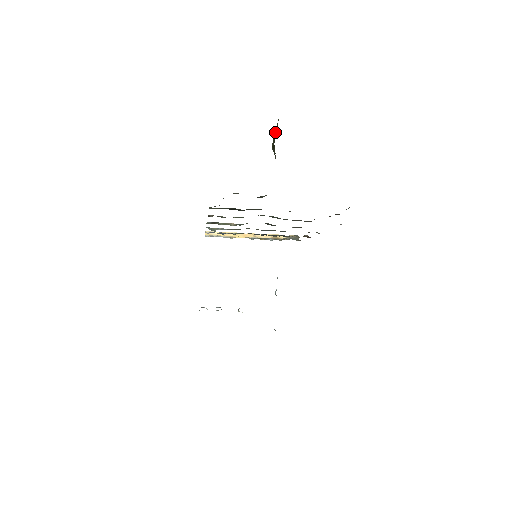
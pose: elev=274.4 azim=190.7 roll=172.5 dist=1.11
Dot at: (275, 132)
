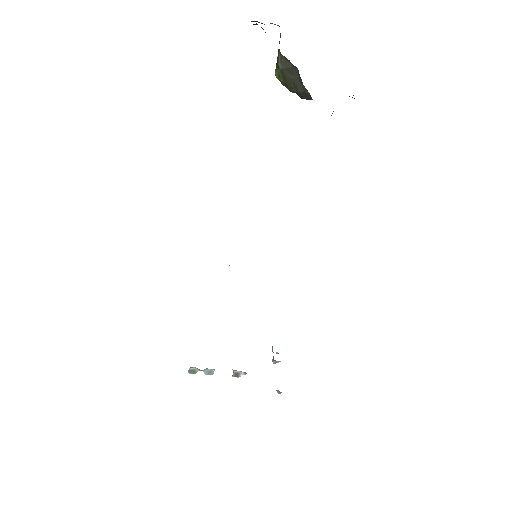
Dot at: (277, 56)
